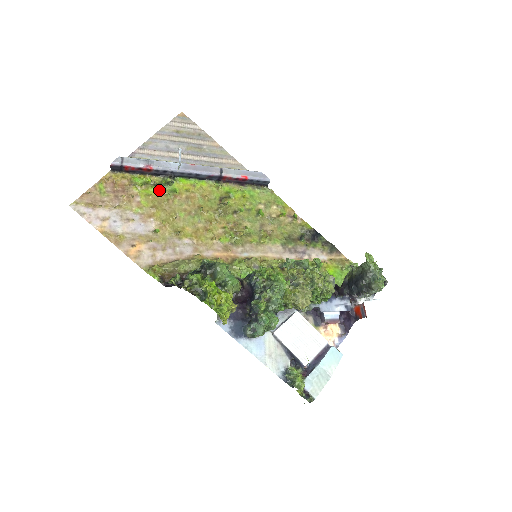
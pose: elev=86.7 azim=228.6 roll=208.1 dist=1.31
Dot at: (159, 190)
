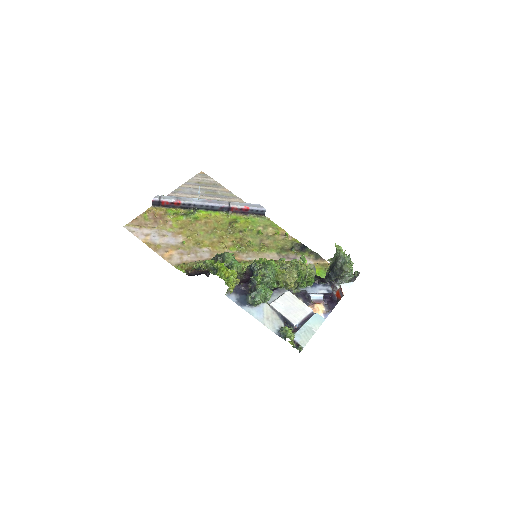
Dot at: (185, 218)
